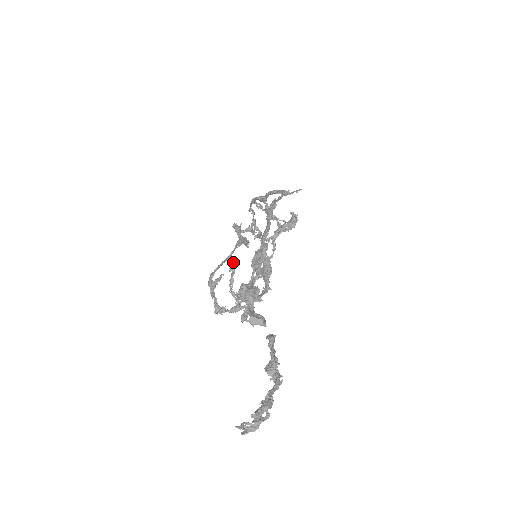
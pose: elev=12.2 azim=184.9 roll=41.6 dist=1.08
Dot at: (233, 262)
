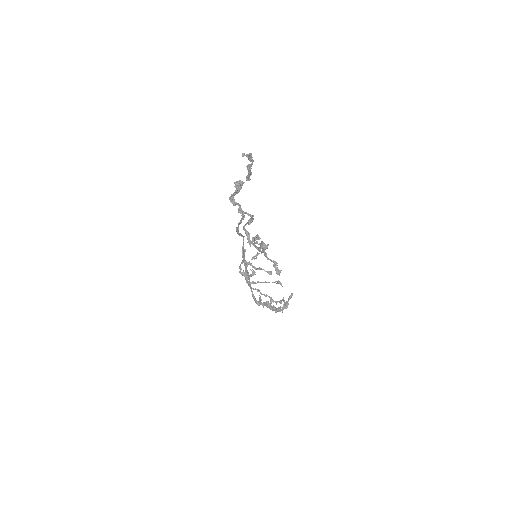
Dot at: (265, 303)
